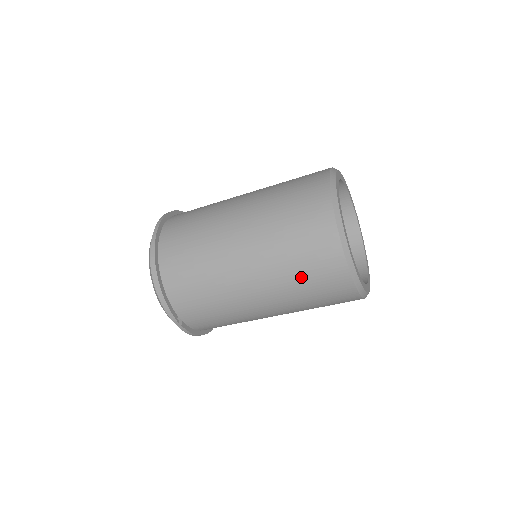
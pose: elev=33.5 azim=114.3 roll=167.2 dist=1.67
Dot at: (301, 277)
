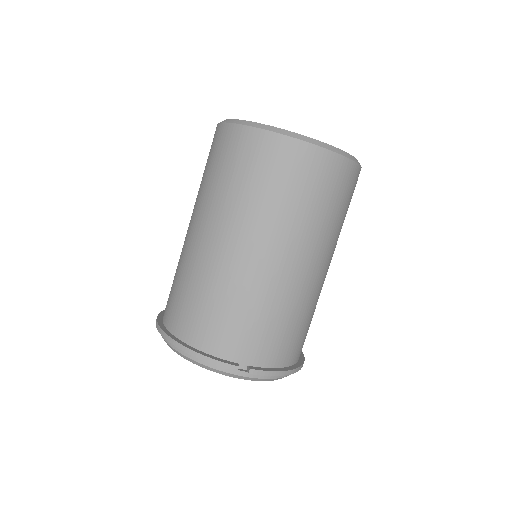
Dot at: (272, 192)
